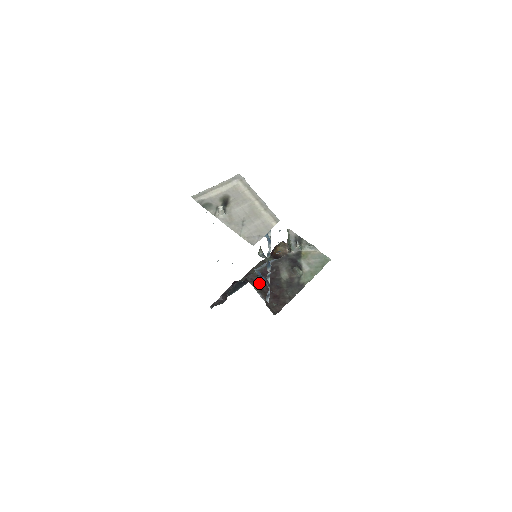
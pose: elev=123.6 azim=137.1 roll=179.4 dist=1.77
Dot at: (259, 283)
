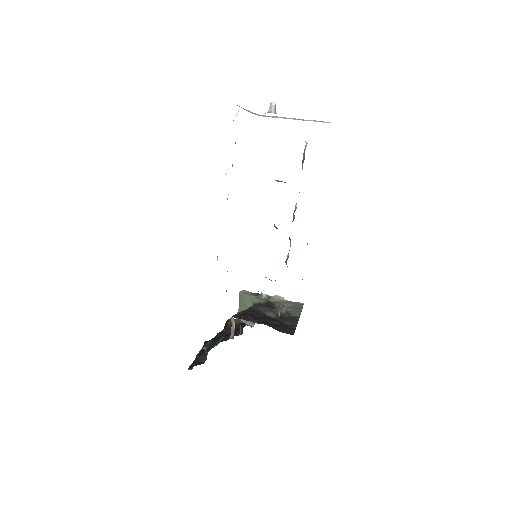
Dot at: (249, 319)
